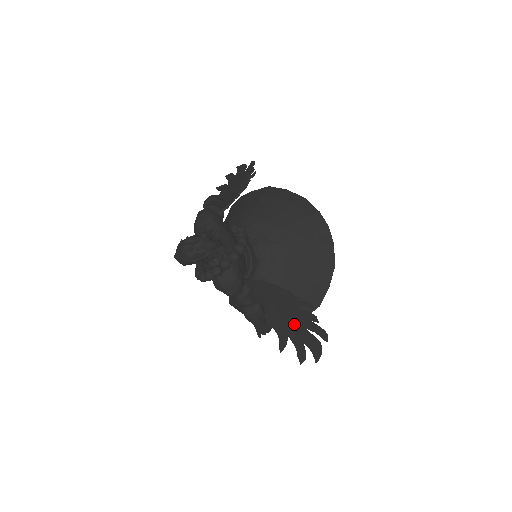
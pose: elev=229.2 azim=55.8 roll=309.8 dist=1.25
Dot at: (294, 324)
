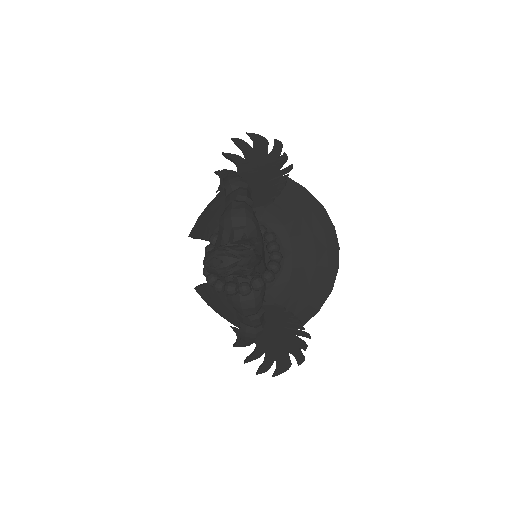
Dot at: (280, 346)
